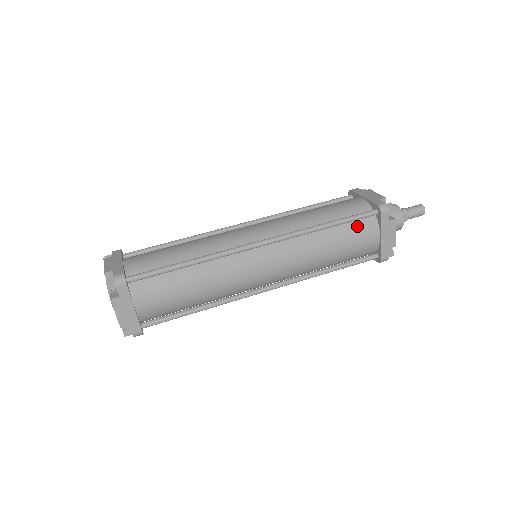
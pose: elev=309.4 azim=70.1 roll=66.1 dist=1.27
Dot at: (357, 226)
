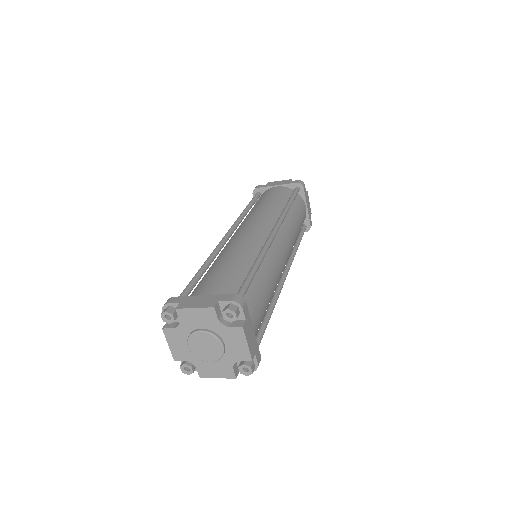
Dot at: (297, 202)
